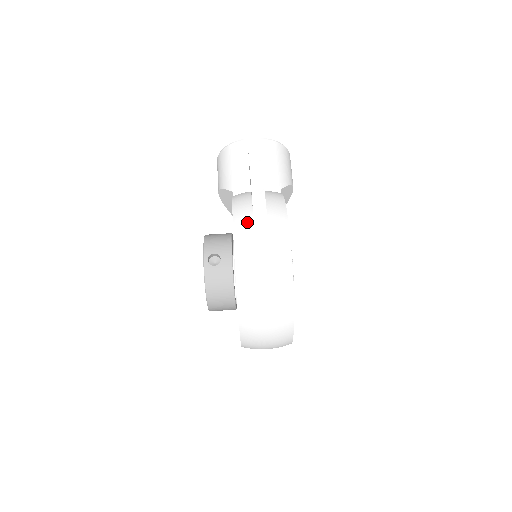
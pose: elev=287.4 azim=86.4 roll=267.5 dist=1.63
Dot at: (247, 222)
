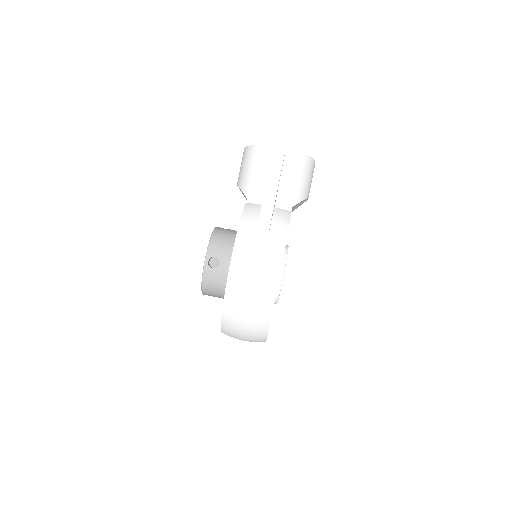
Dot at: (246, 250)
